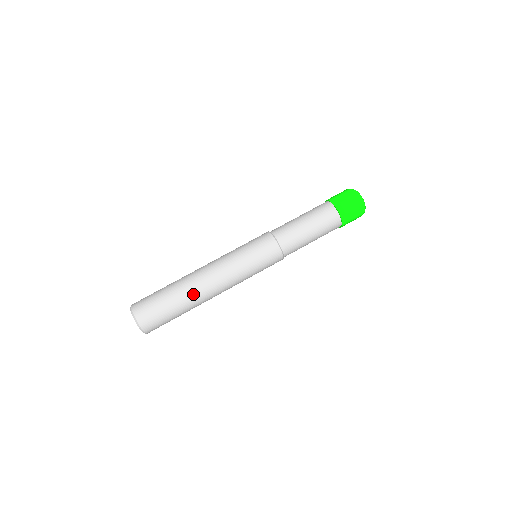
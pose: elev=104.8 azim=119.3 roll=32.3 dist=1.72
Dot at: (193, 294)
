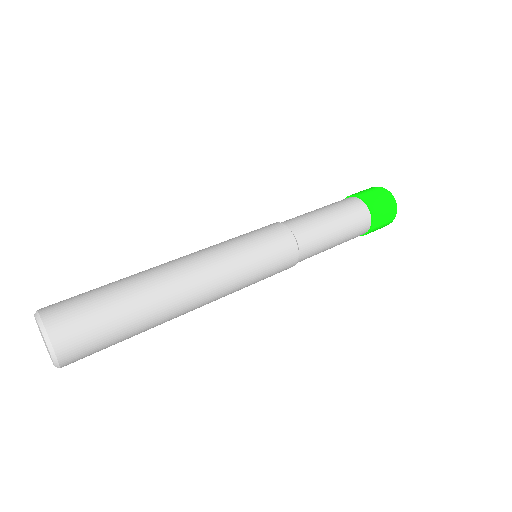
Dot at: (145, 272)
